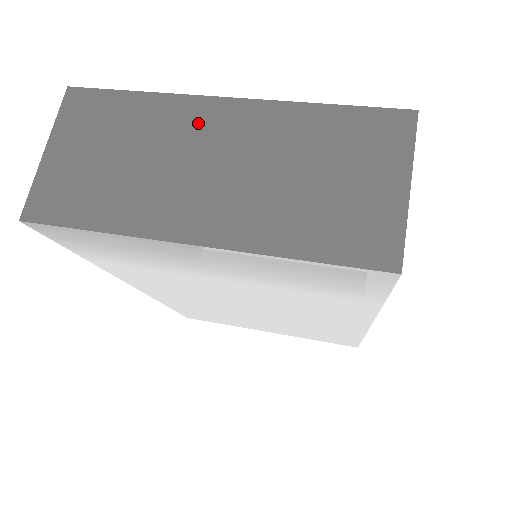
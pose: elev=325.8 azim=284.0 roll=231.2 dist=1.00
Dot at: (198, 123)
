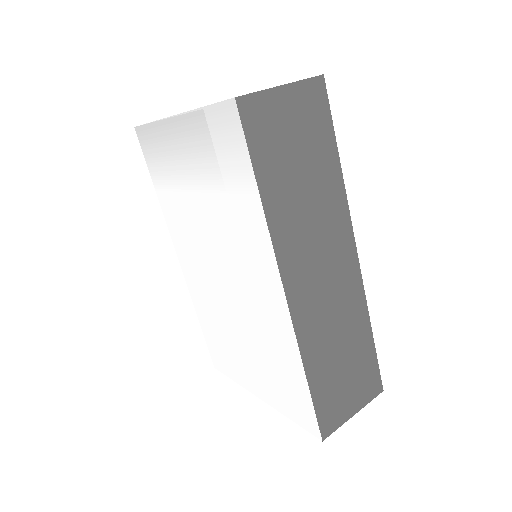
Dot at: occluded
